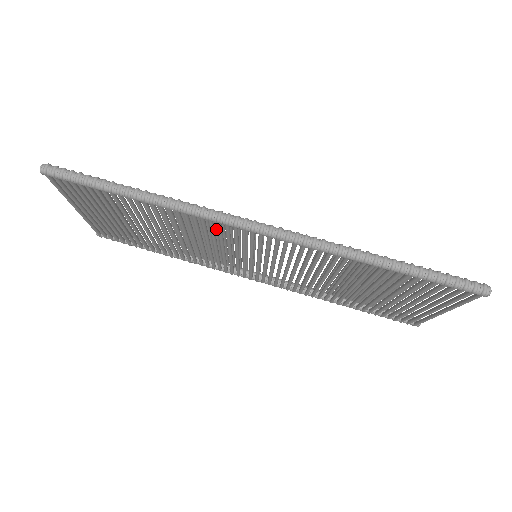
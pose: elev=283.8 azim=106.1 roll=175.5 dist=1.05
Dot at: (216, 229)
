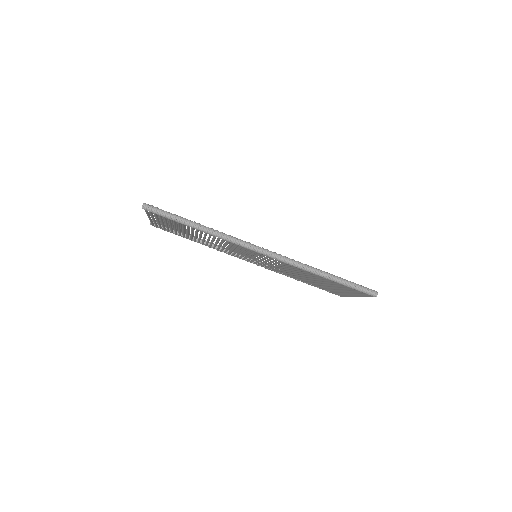
Dot at: occluded
